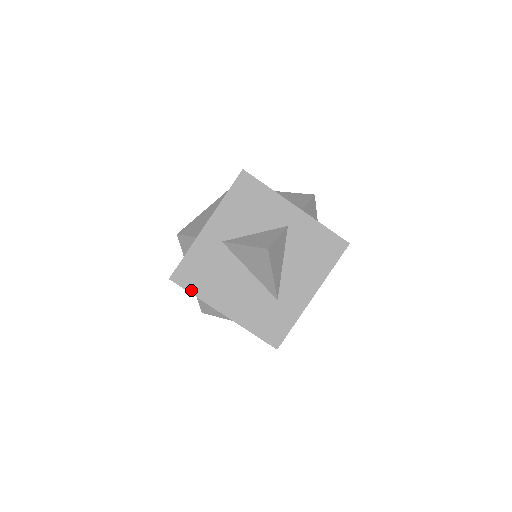
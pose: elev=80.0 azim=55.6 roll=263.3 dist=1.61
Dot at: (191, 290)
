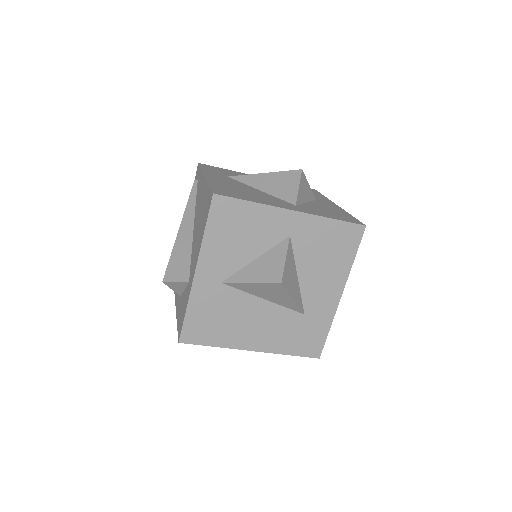
Dot at: (207, 343)
